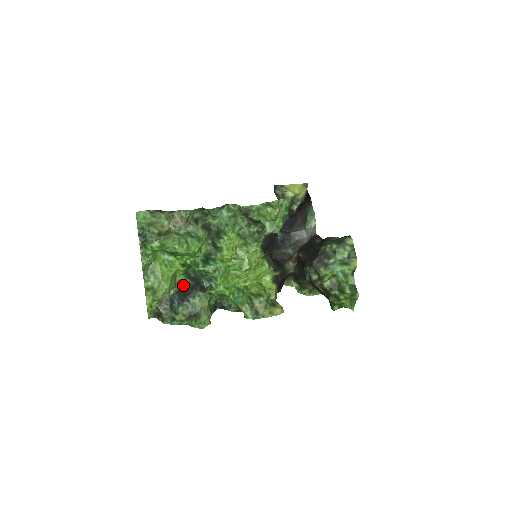
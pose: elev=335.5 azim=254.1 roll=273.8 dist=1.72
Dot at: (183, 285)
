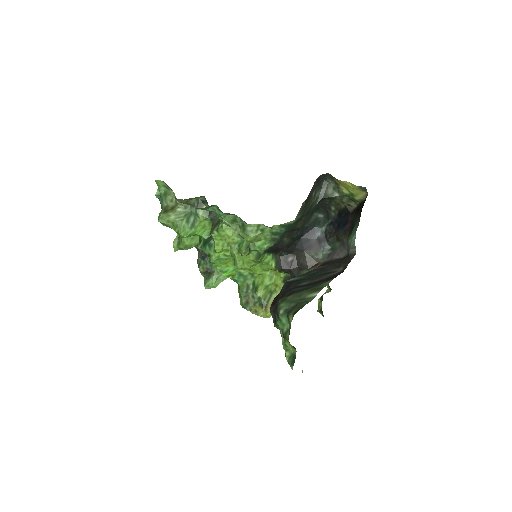
Dot at: occluded
